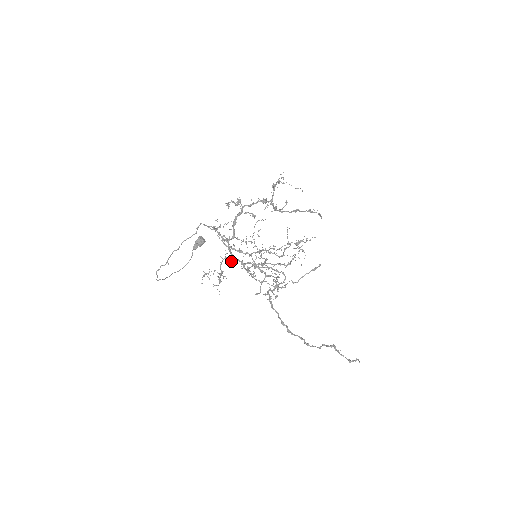
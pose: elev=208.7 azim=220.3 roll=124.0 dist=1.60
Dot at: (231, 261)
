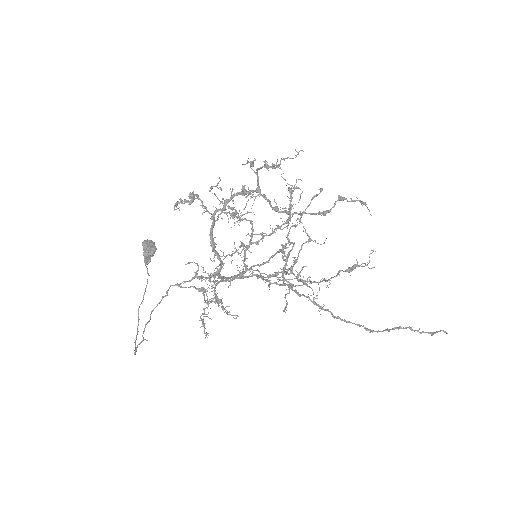
Dot at: occluded
